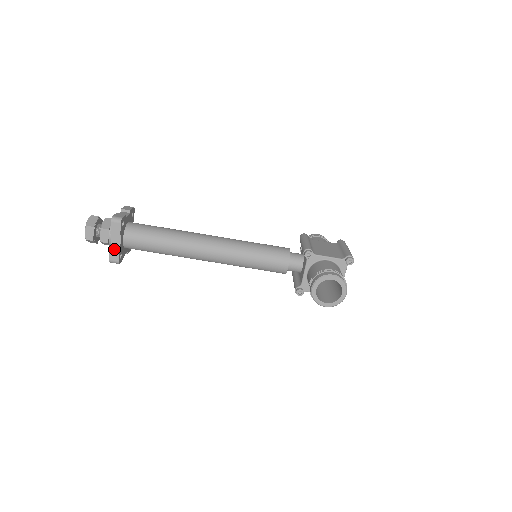
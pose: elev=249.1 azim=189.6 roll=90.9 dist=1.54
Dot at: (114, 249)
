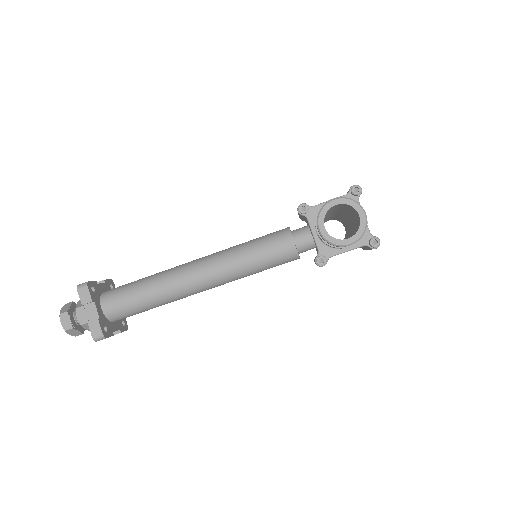
Dot at: (92, 321)
